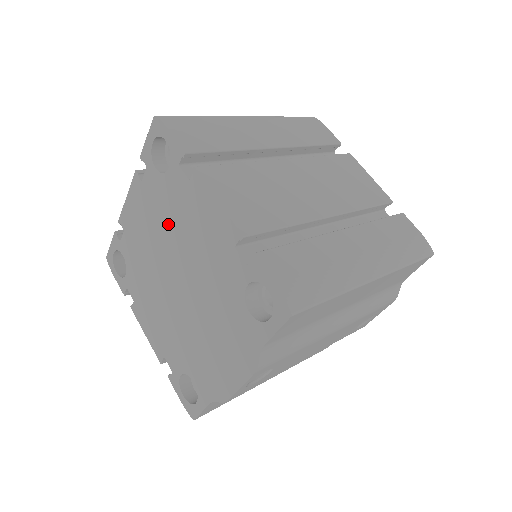
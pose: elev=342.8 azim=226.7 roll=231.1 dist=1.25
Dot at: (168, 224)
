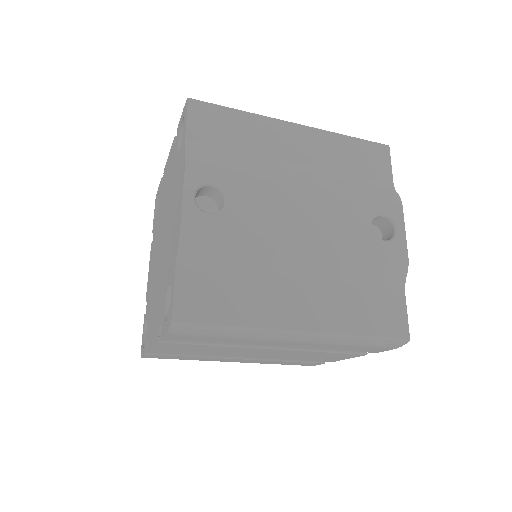
Dot at: (159, 225)
